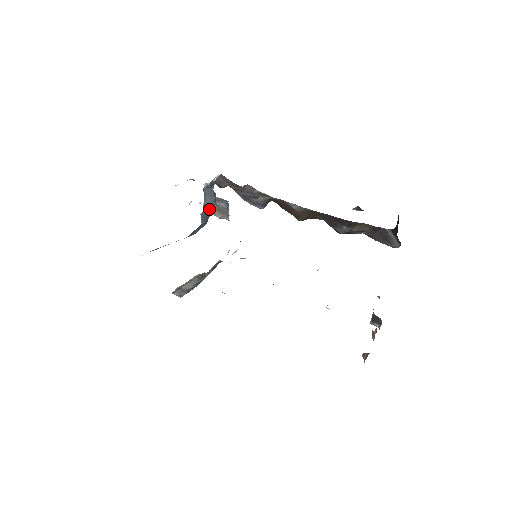
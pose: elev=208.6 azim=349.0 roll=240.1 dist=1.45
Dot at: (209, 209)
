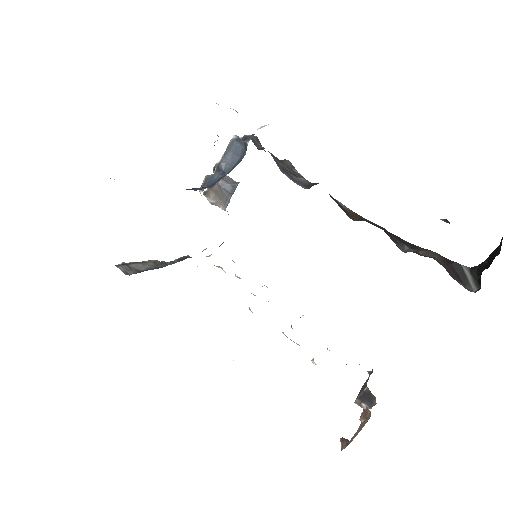
Dot at: (223, 171)
